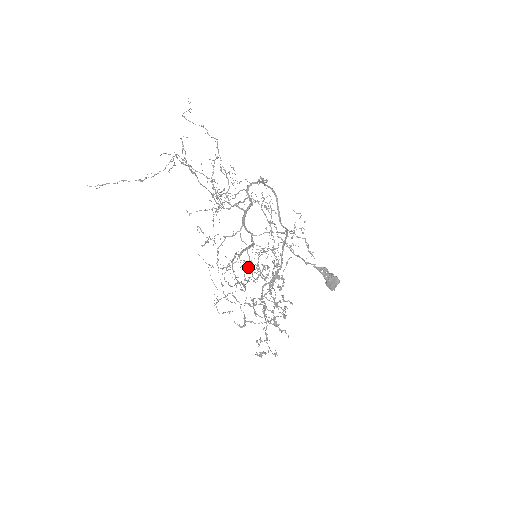
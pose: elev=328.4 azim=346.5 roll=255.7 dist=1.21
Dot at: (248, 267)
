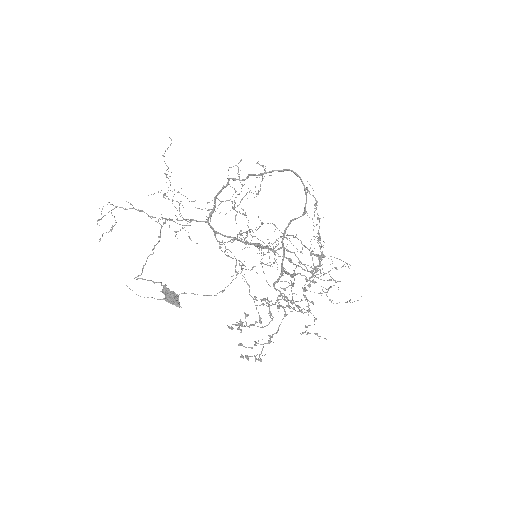
Dot at: (290, 262)
